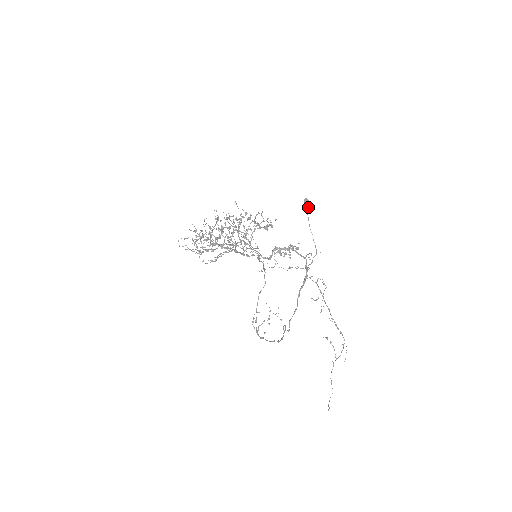
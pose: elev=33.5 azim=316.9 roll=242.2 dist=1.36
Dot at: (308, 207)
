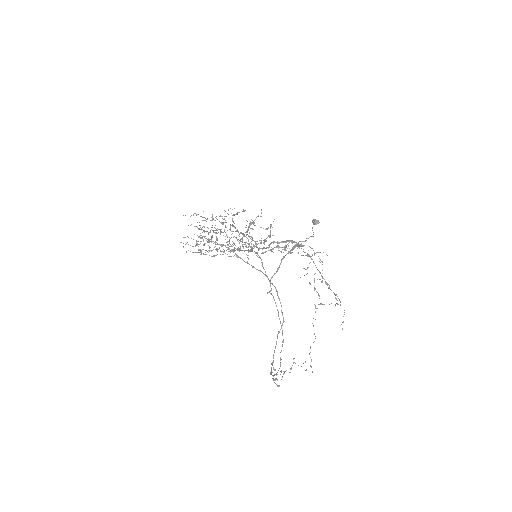
Dot at: (315, 223)
